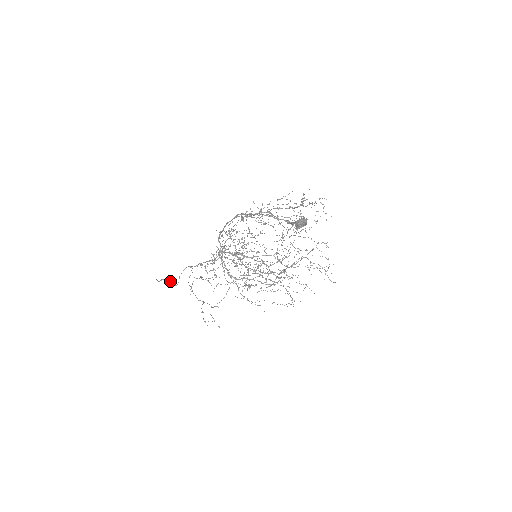
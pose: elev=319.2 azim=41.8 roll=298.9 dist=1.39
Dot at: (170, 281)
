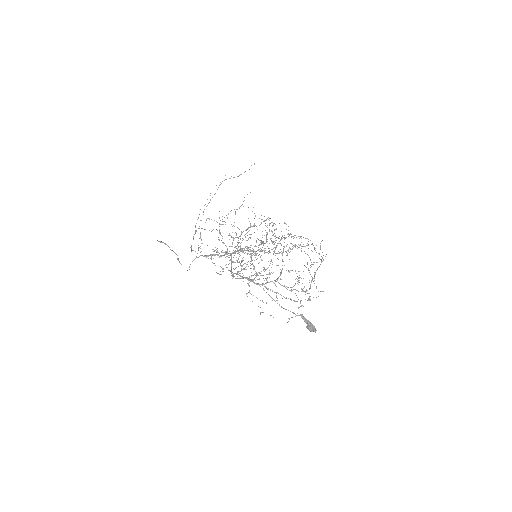
Dot at: (179, 262)
